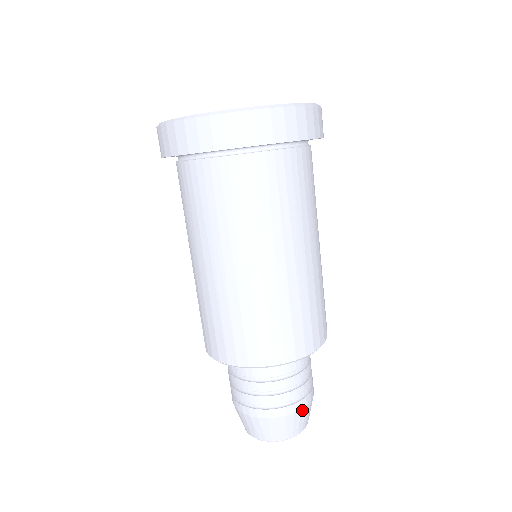
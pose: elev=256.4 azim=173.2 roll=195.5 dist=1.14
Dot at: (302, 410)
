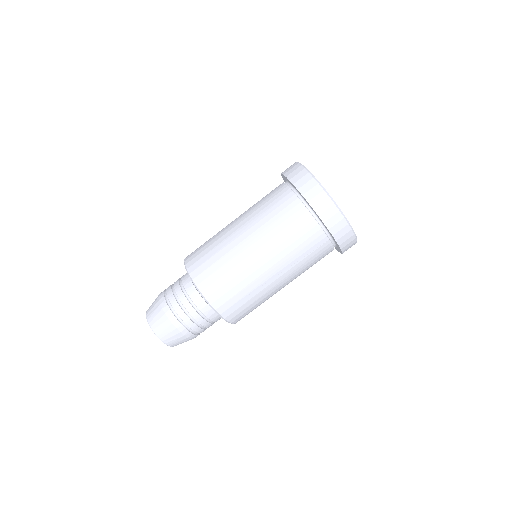
Dot at: occluded
